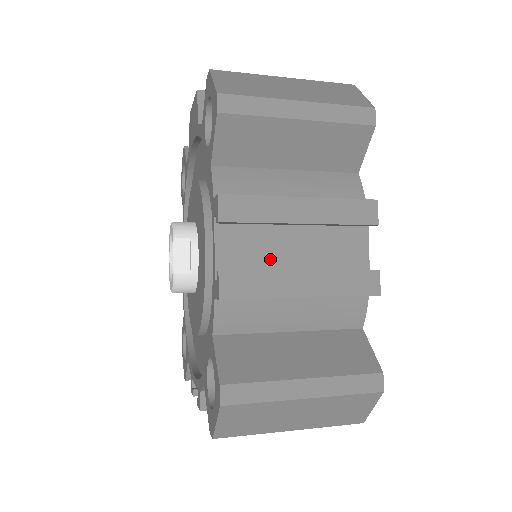
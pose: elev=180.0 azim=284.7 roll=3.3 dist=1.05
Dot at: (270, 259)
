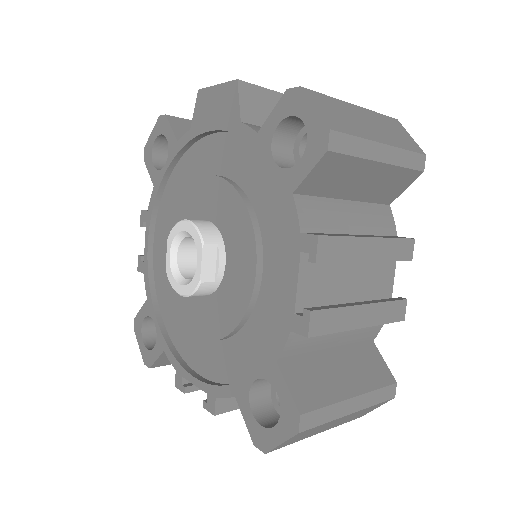
Dot at: (334, 291)
